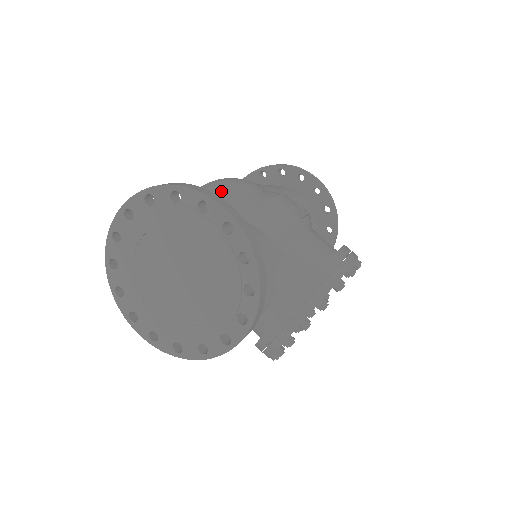
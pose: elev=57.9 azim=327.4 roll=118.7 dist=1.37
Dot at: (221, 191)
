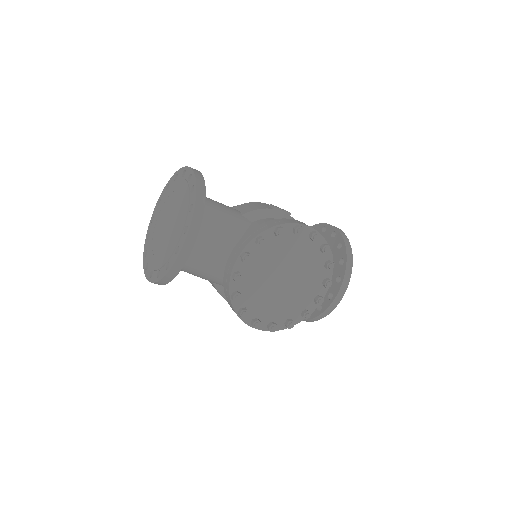
Dot at: occluded
